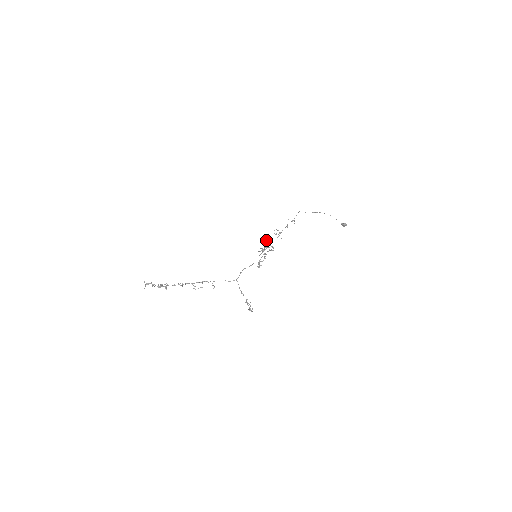
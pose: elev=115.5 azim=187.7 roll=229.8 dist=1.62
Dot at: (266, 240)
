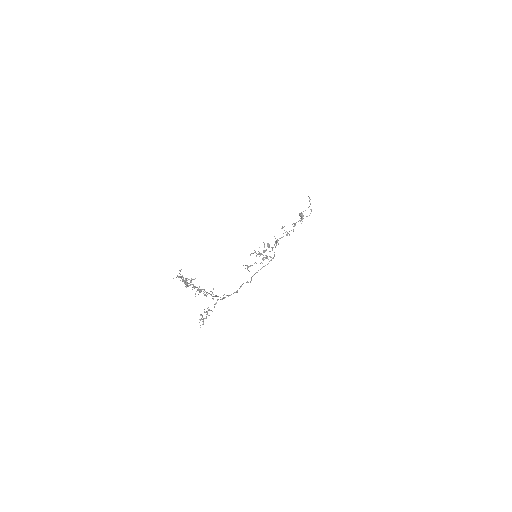
Dot at: occluded
